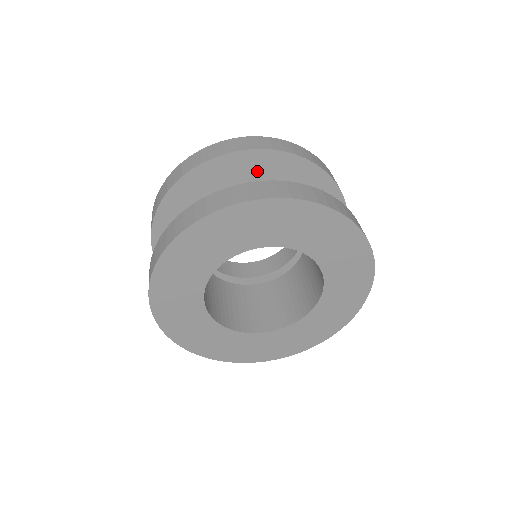
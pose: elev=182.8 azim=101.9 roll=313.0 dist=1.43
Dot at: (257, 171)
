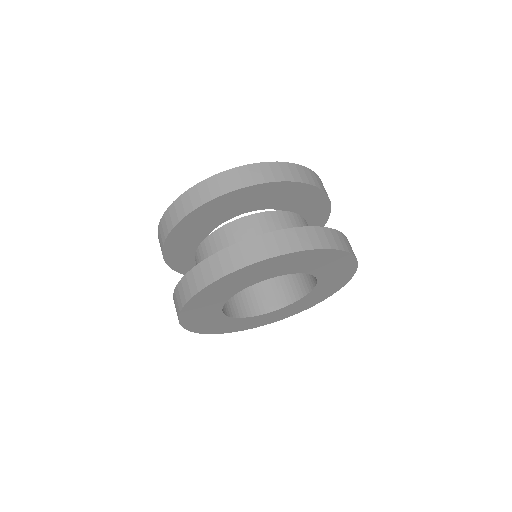
Dot at: (251, 198)
